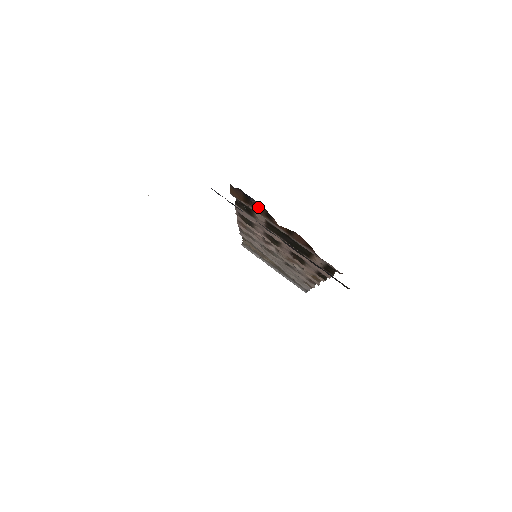
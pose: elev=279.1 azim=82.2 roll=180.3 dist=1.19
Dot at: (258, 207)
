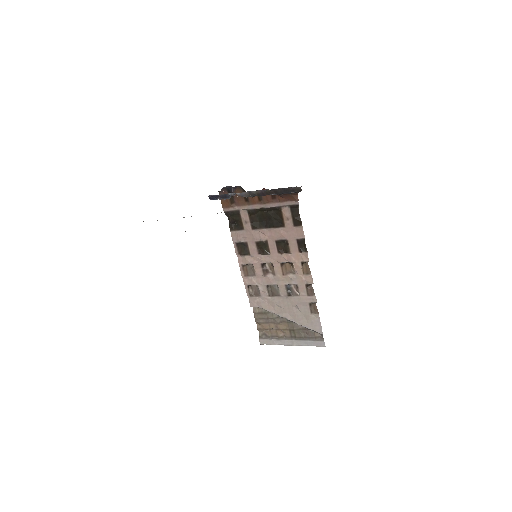
Dot at: occluded
